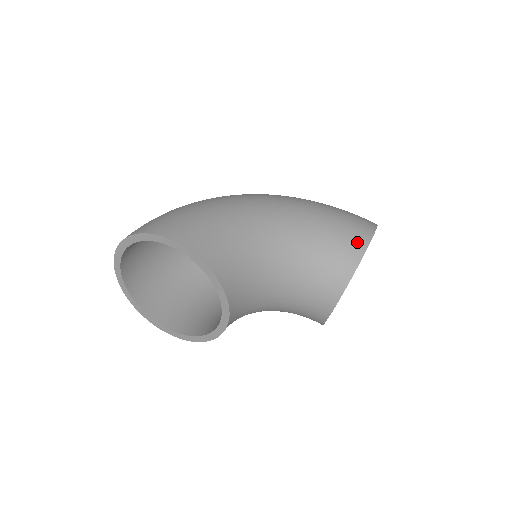
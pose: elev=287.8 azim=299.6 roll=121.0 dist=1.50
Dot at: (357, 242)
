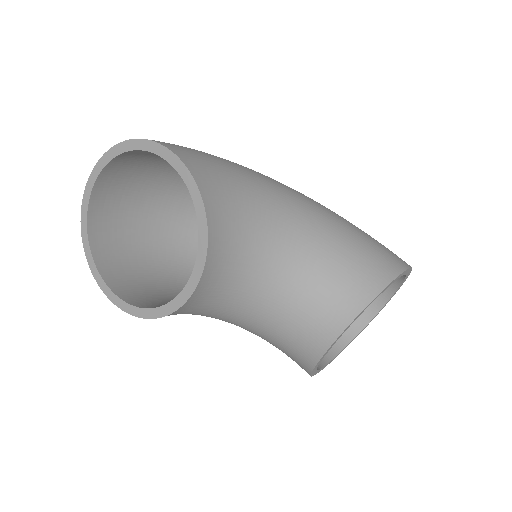
Dot at: (387, 265)
